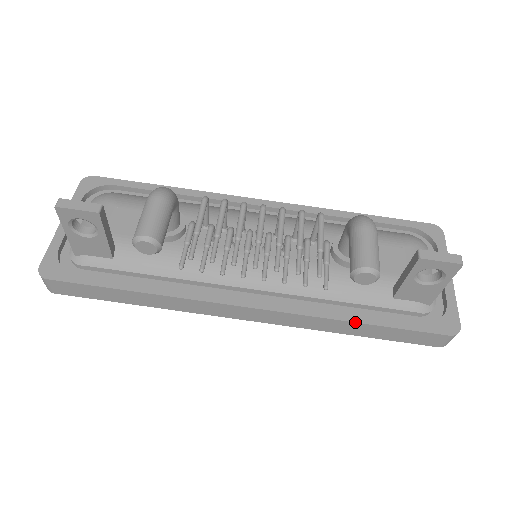
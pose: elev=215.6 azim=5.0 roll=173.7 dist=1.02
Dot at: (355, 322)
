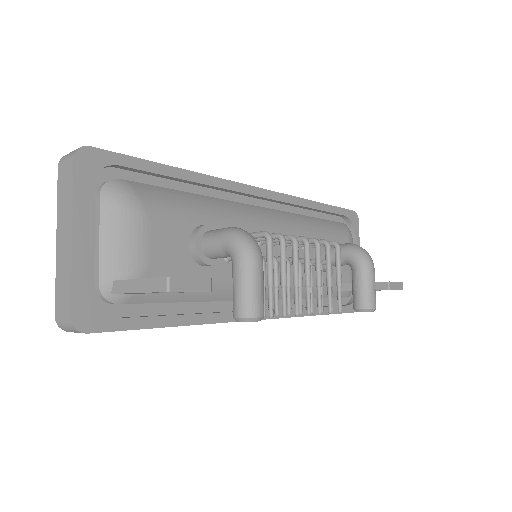
Dot at: occluded
